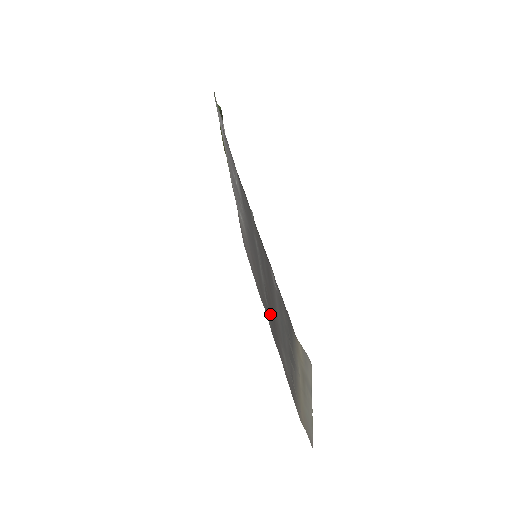
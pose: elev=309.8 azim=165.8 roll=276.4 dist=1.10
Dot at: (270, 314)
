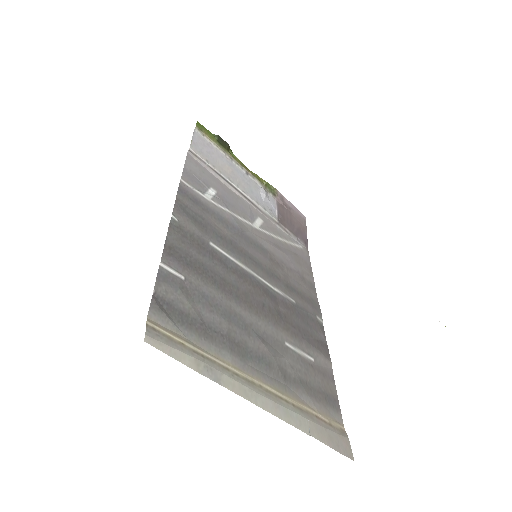
Dot at: (296, 312)
